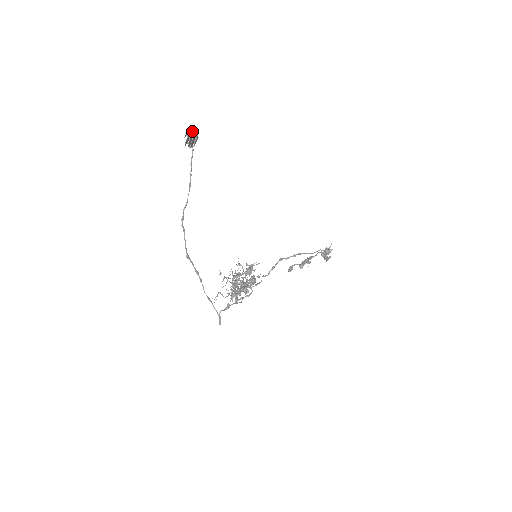
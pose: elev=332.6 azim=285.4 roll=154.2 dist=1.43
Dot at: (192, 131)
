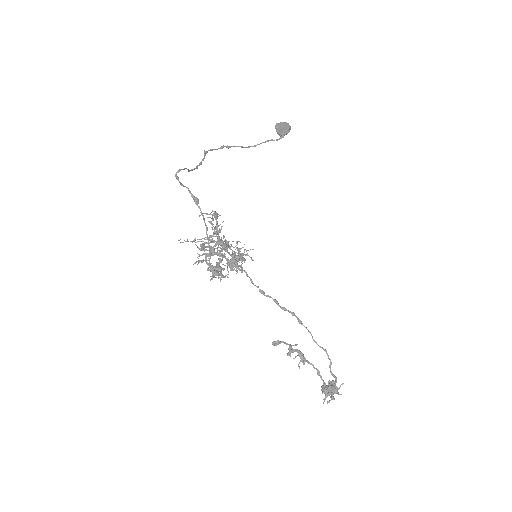
Dot at: (287, 126)
